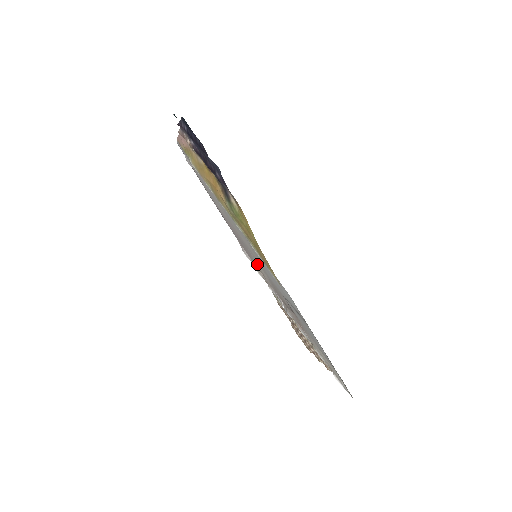
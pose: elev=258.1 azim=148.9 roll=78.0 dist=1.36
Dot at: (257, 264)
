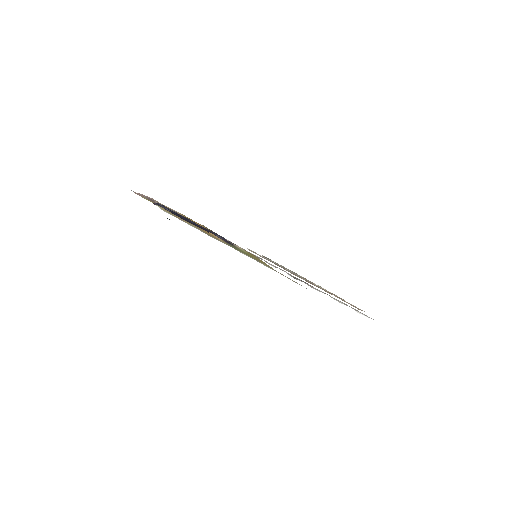
Dot at: occluded
